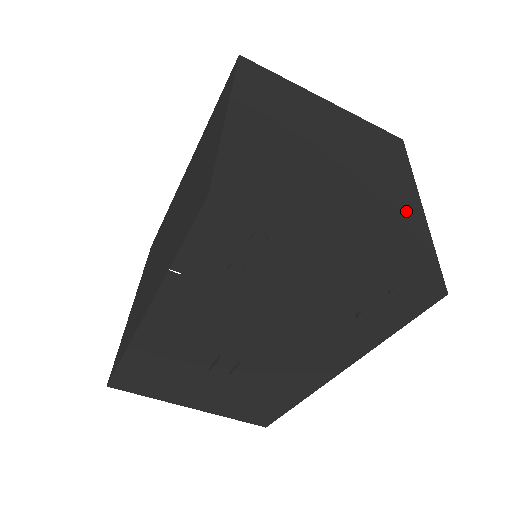
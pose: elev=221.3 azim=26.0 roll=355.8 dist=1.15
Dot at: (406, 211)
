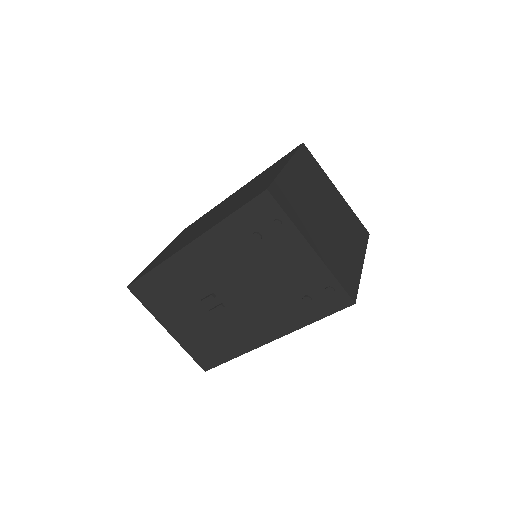
Dot at: (353, 261)
